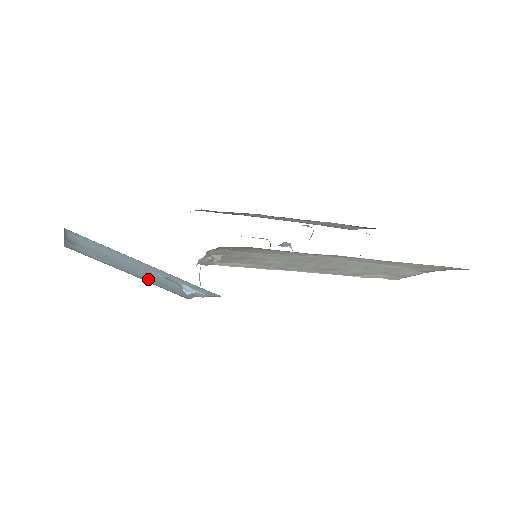
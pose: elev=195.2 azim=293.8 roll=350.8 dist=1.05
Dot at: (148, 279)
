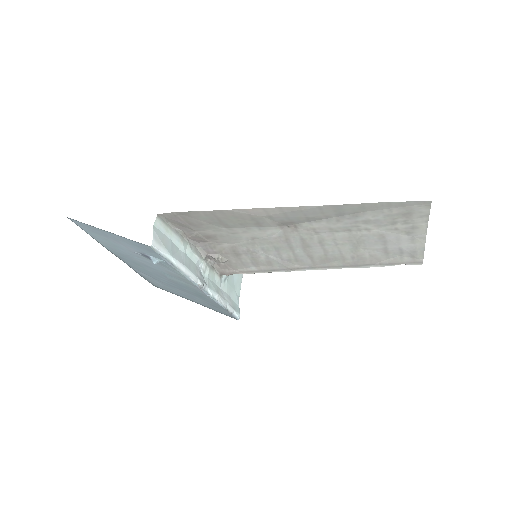
Dot at: (191, 294)
